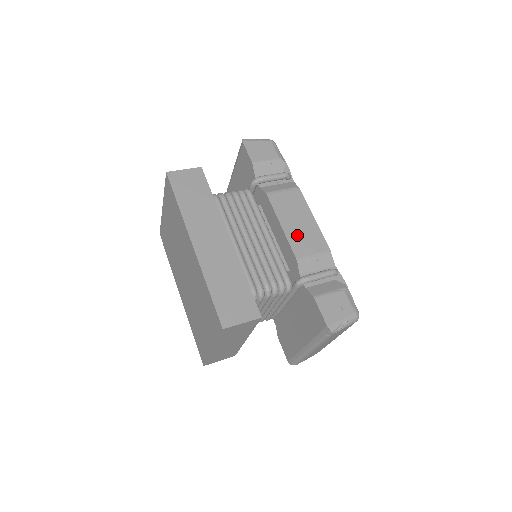
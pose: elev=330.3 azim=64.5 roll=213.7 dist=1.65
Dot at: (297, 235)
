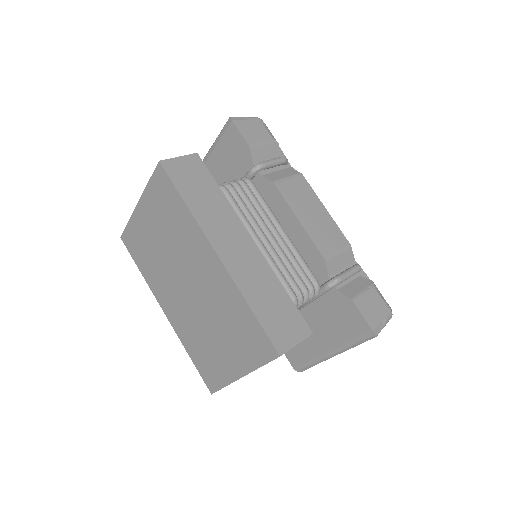
Dot at: (316, 230)
